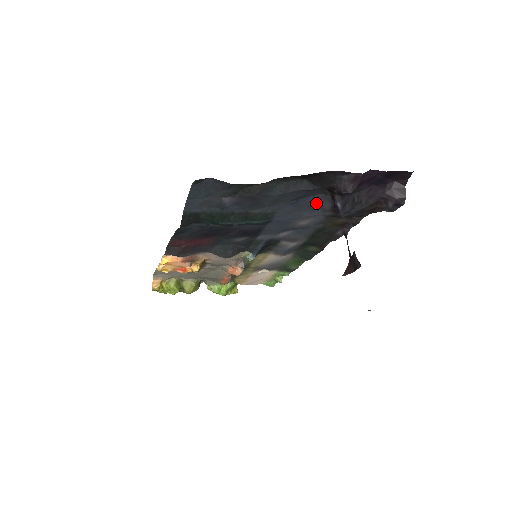
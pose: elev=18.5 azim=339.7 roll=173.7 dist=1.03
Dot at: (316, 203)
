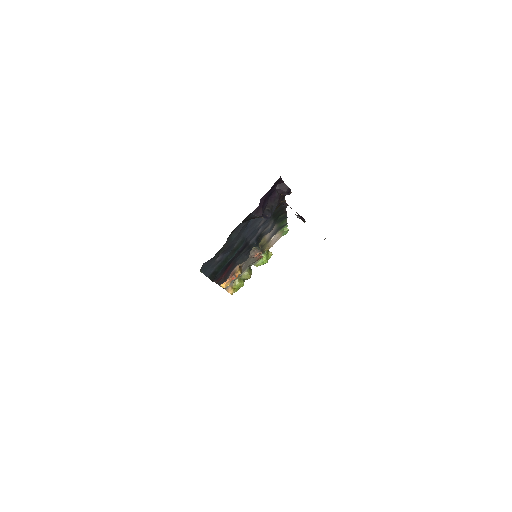
Dot at: occluded
